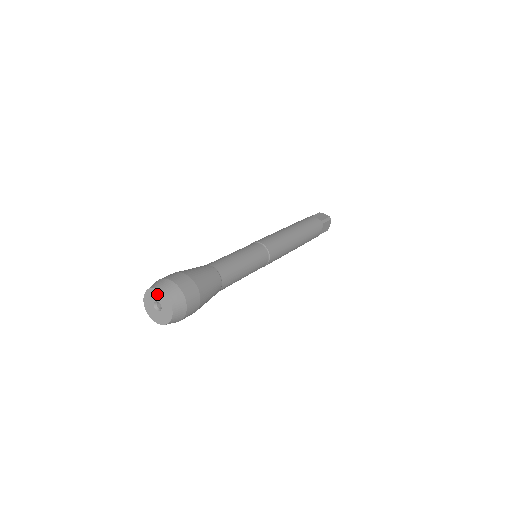
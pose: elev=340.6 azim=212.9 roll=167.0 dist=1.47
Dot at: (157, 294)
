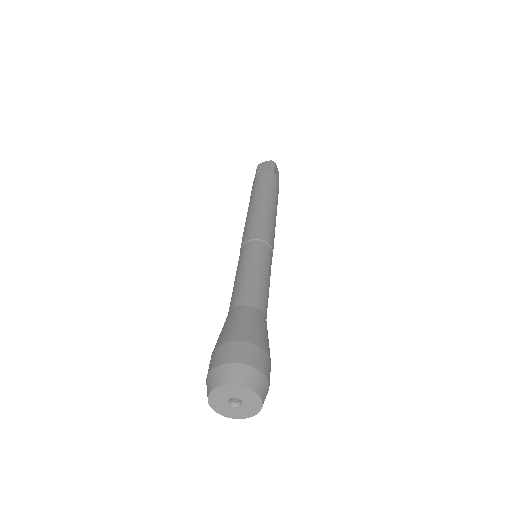
Dot at: (251, 398)
